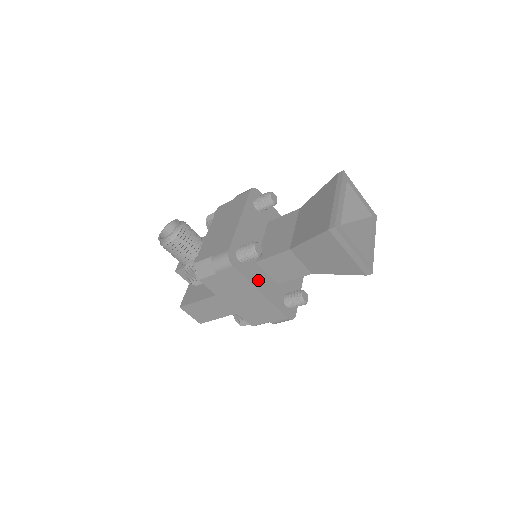
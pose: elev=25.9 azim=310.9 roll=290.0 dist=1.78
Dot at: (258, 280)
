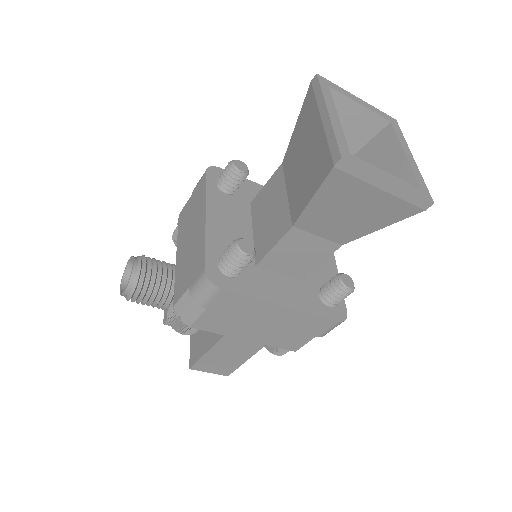
Dot at: (270, 290)
